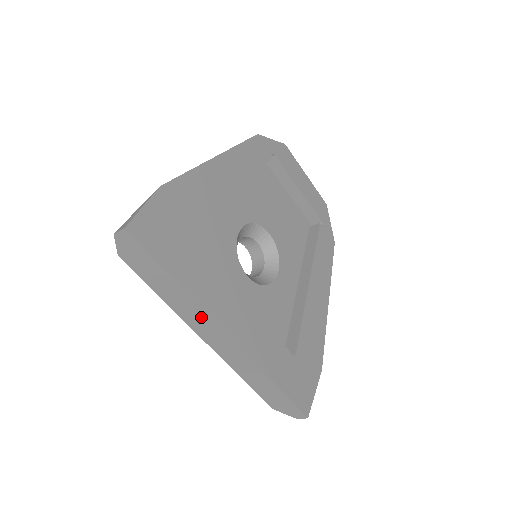
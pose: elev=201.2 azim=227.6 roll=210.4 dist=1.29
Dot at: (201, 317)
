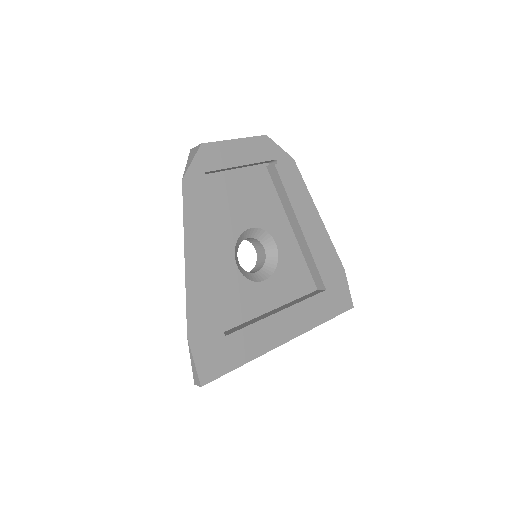
Dot at: occluded
